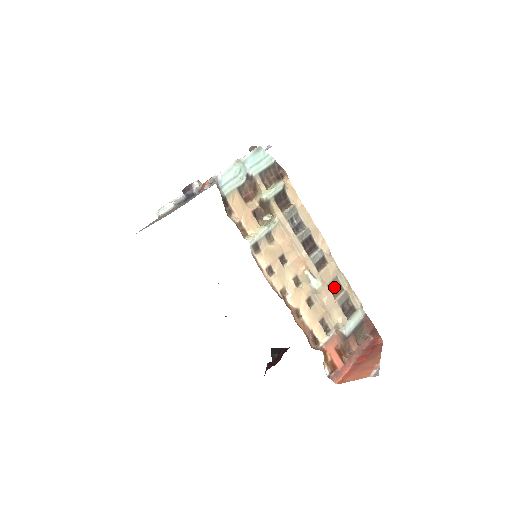
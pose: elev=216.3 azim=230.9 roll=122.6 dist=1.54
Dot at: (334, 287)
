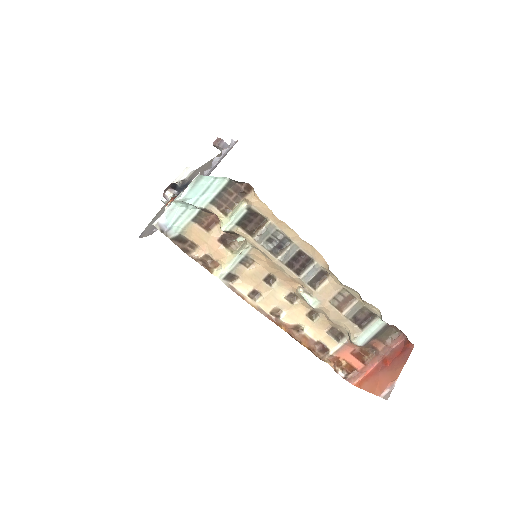
Dot at: (341, 299)
